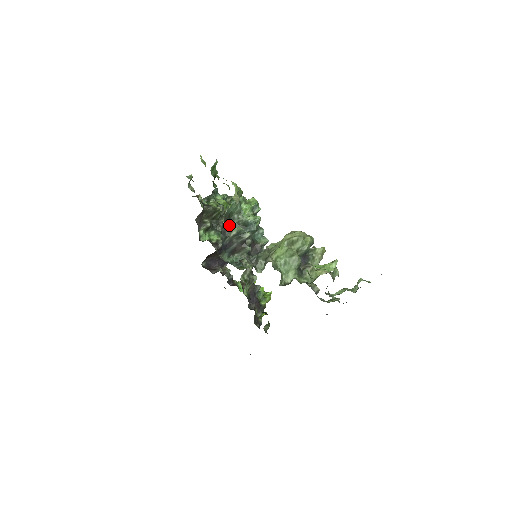
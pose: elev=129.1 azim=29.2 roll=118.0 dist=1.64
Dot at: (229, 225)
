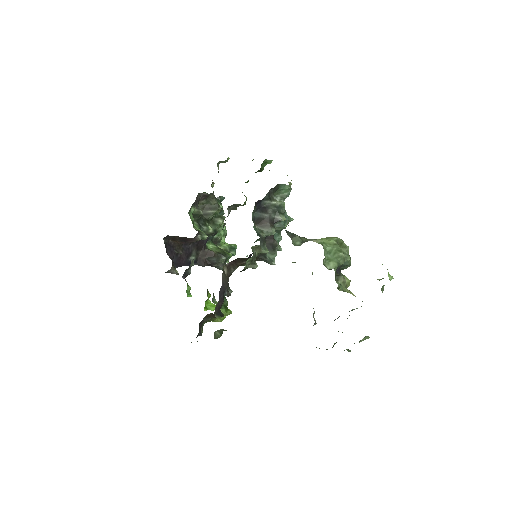
Dot at: occluded
